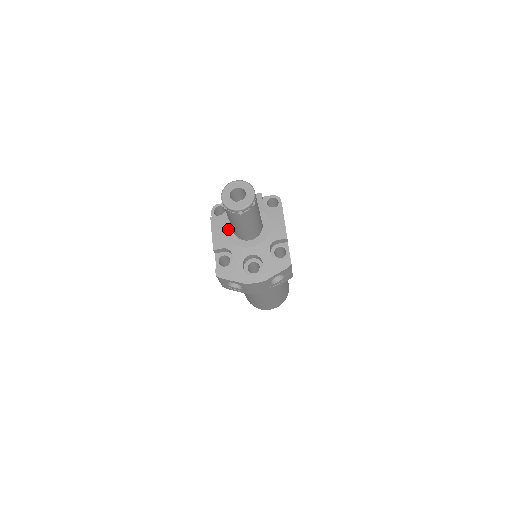
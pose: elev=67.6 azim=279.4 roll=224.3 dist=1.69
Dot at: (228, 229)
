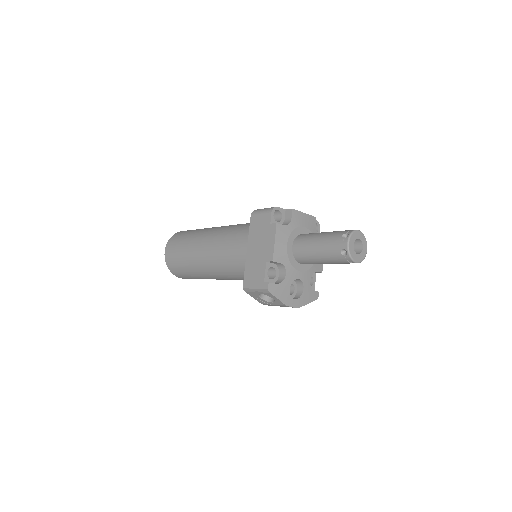
Dot at: (289, 245)
